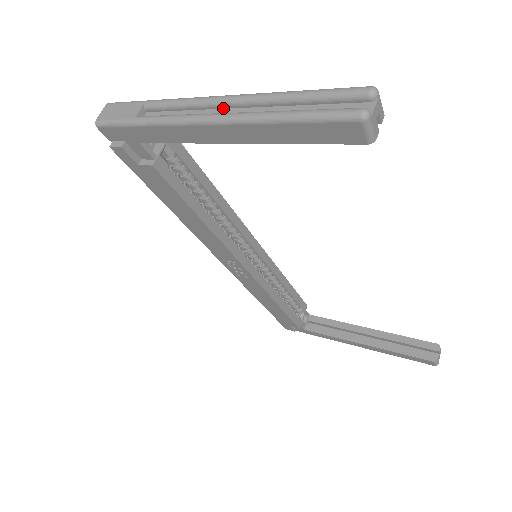
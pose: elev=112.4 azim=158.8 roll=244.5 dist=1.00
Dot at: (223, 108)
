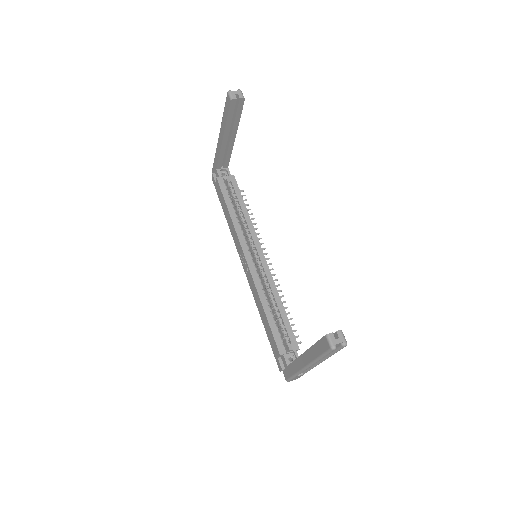
Dot at: occluded
